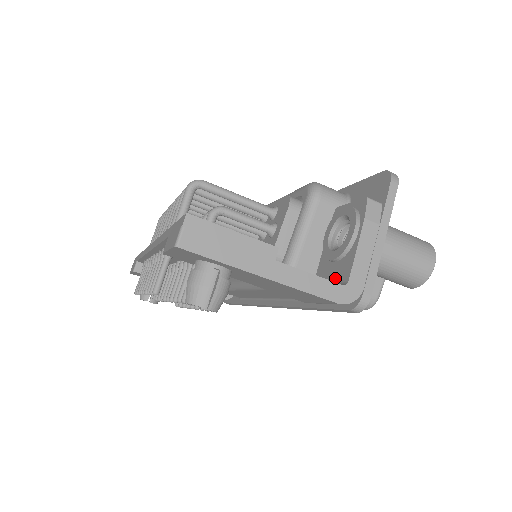
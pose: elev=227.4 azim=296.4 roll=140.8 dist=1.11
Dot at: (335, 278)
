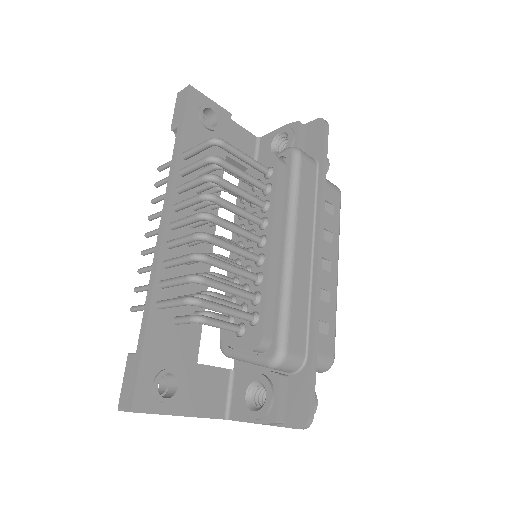
Dot at: (233, 401)
